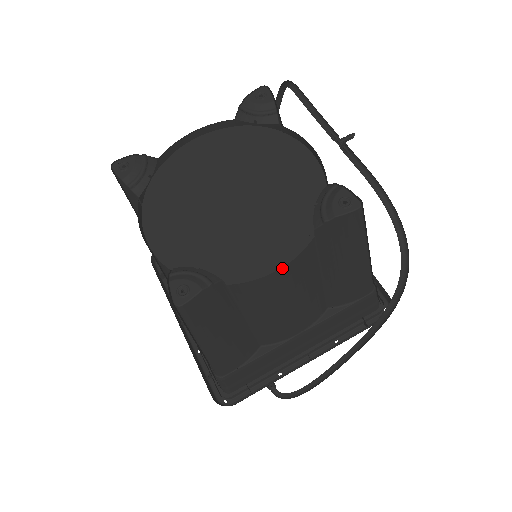
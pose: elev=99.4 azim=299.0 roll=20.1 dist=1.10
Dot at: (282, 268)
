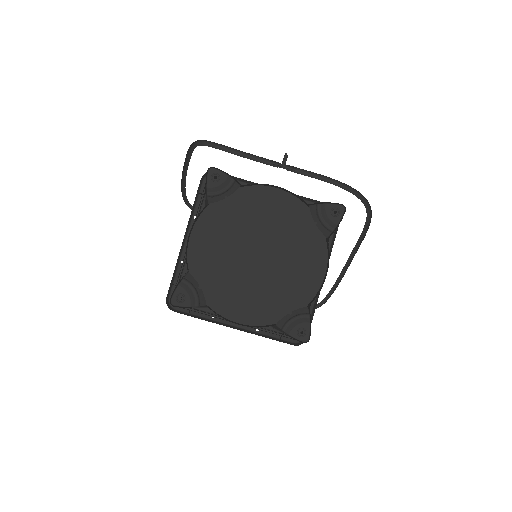
Dot at: (326, 271)
